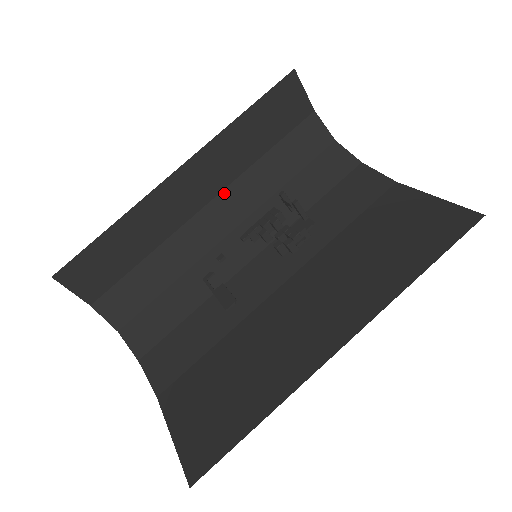
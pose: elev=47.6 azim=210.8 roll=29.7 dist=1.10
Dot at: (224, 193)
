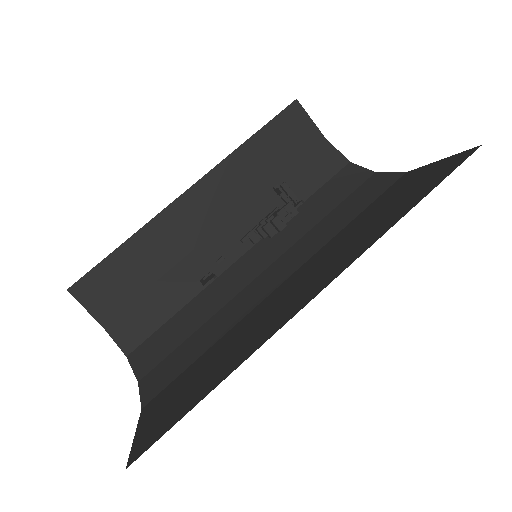
Dot at: (237, 216)
